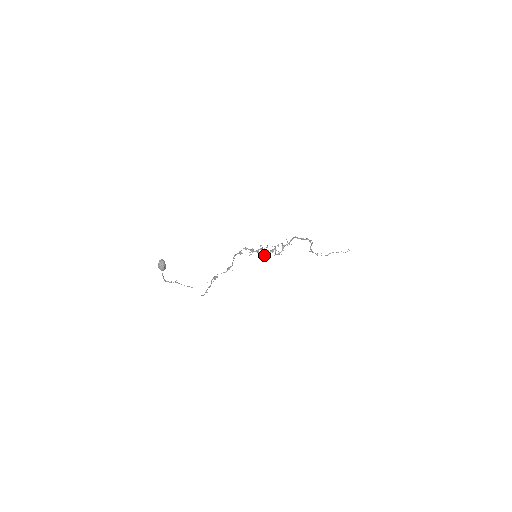
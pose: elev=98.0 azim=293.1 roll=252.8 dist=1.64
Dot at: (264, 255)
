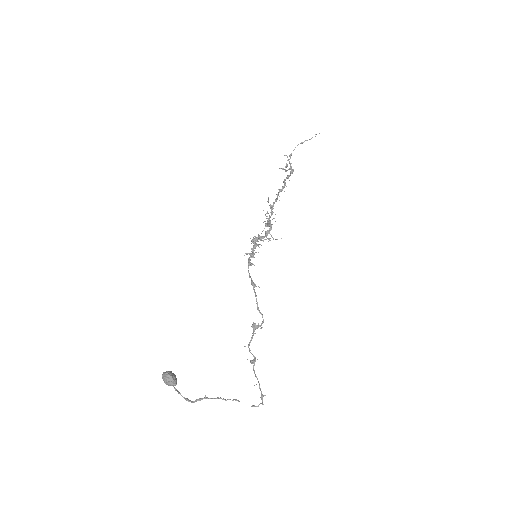
Dot at: occluded
